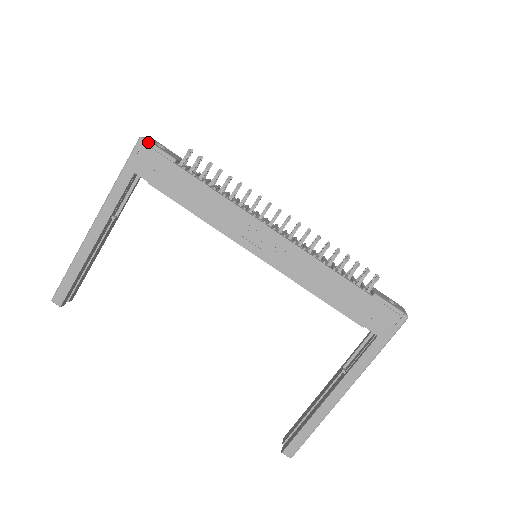
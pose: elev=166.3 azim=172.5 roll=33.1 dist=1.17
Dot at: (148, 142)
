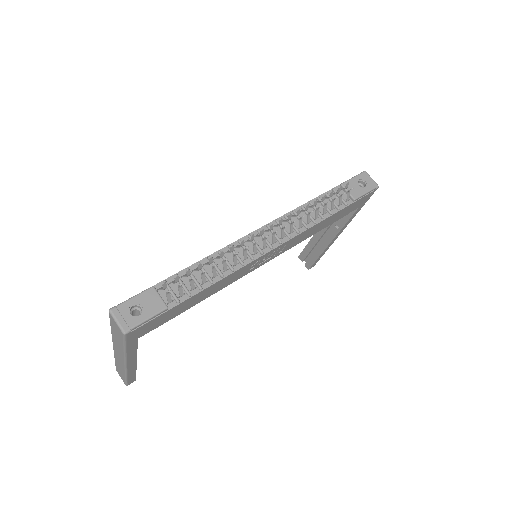
Dot at: (134, 328)
